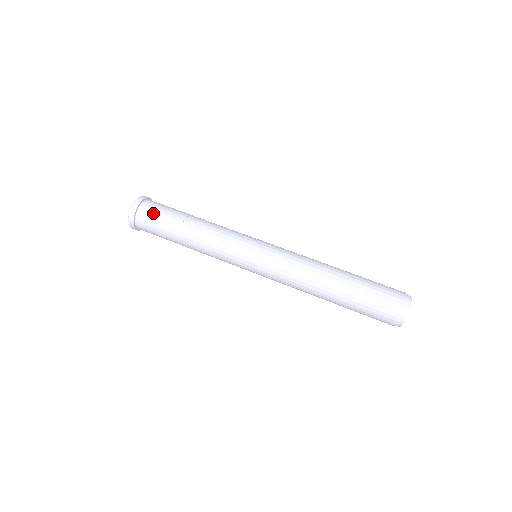
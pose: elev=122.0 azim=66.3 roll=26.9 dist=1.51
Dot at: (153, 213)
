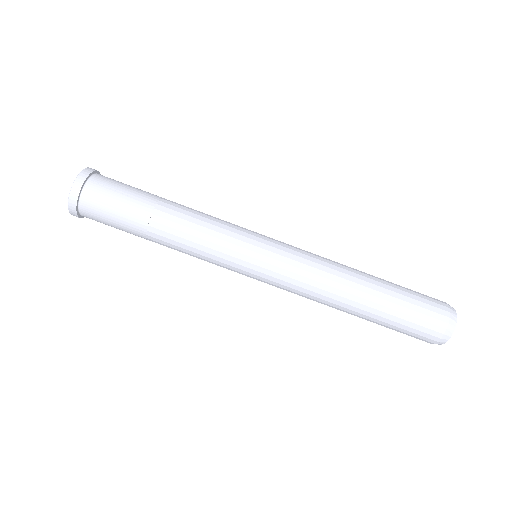
Dot at: (108, 192)
